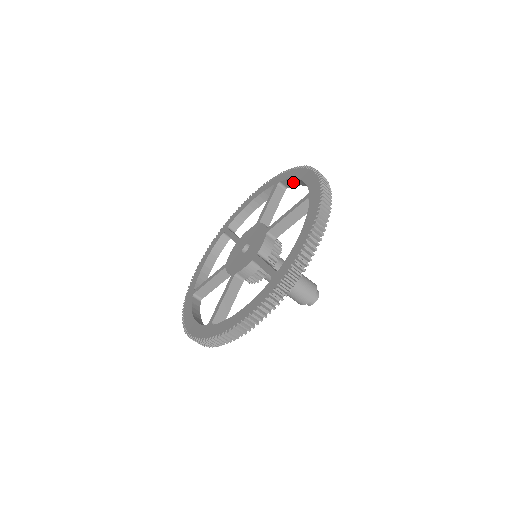
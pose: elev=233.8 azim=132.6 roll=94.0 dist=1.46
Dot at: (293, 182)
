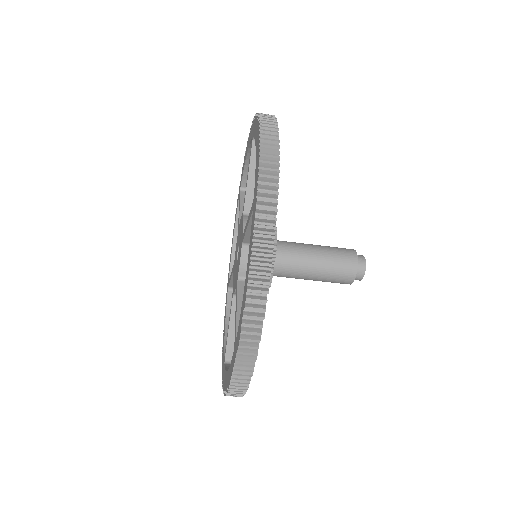
Dot at: occluded
